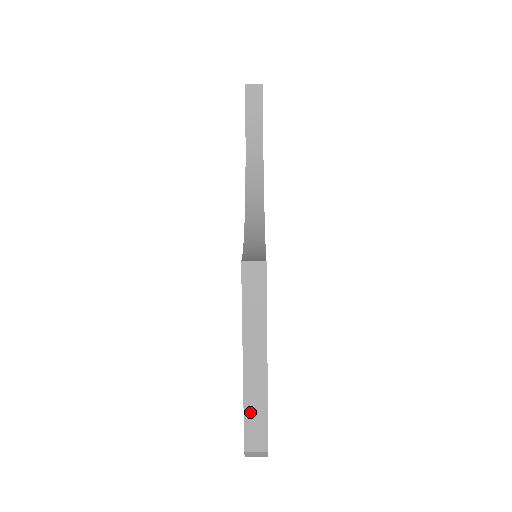
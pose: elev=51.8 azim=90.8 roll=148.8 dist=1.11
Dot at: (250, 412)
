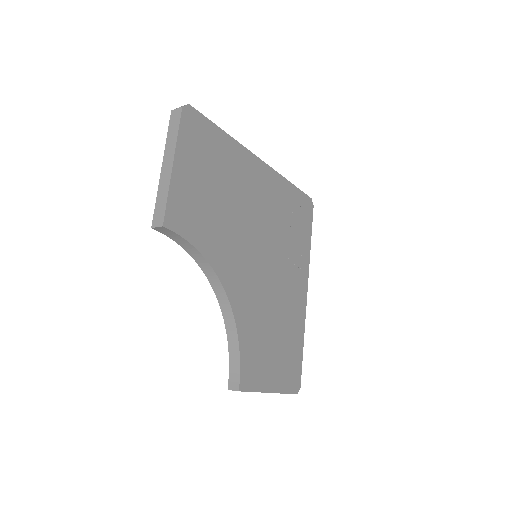
Dot at: occluded
